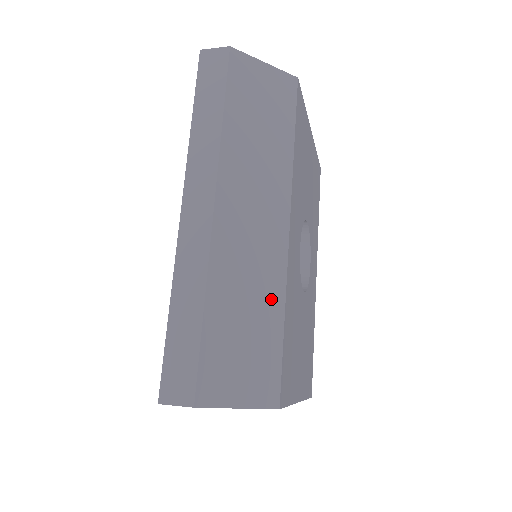
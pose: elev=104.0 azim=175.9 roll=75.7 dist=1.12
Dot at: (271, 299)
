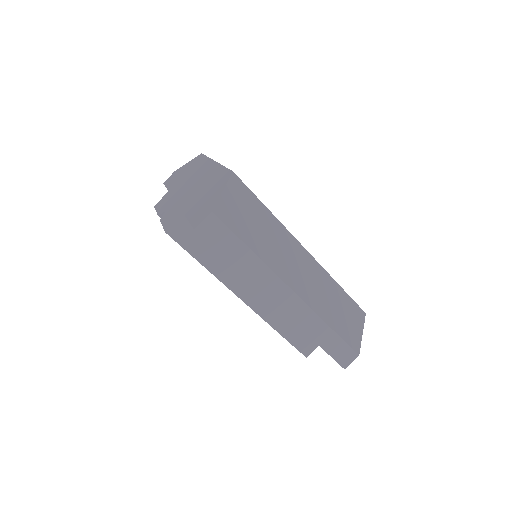
Dot at: (332, 287)
